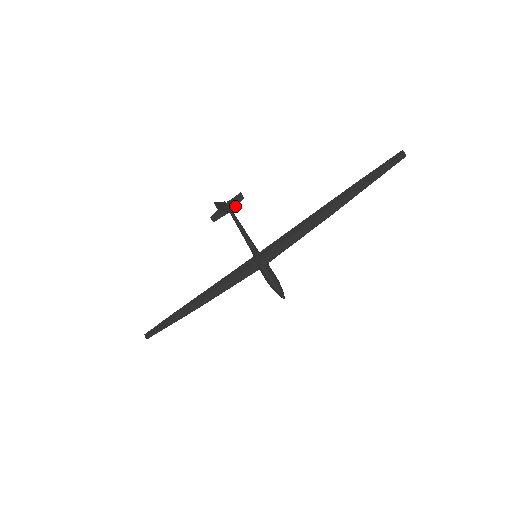
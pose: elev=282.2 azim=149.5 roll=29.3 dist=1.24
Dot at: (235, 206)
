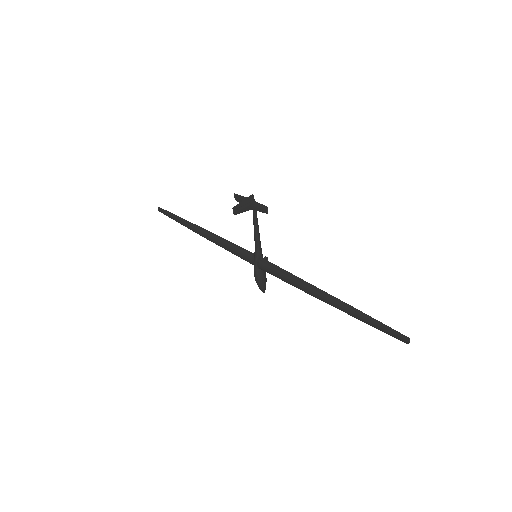
Dot at: (257, 210)
